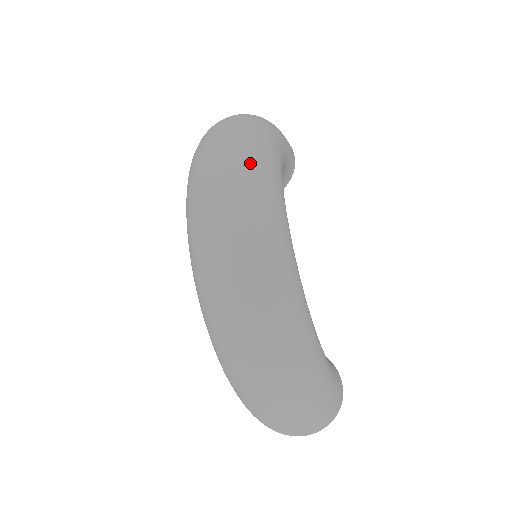
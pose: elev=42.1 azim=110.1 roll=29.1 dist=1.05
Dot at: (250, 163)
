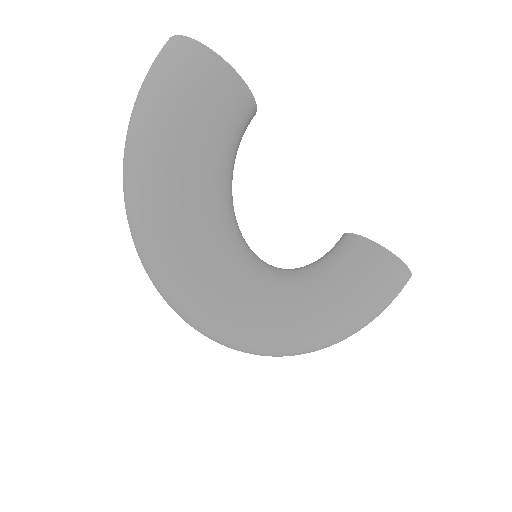
Dot at: (176, 290)
